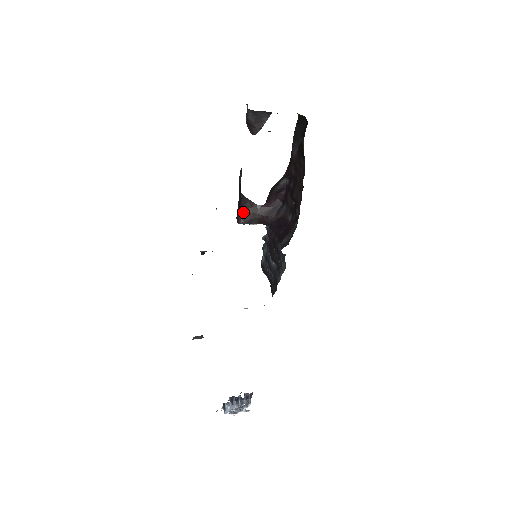
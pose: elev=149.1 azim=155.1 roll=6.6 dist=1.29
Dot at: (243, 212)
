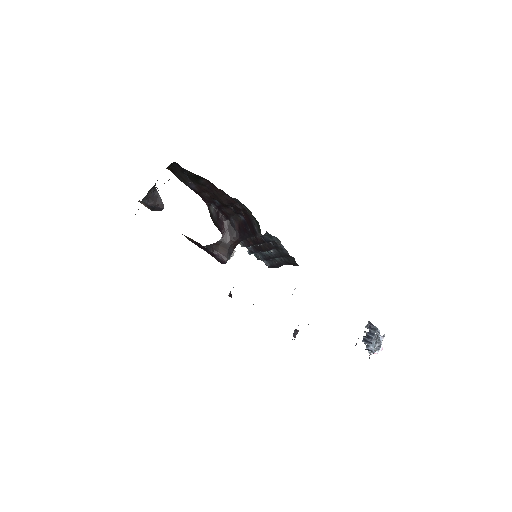
Dot at: (219, 254)
